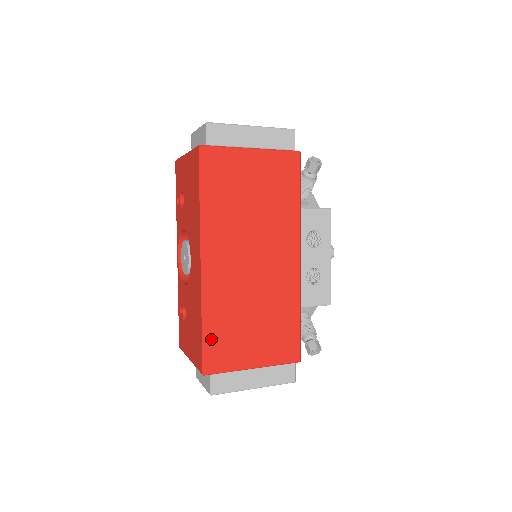
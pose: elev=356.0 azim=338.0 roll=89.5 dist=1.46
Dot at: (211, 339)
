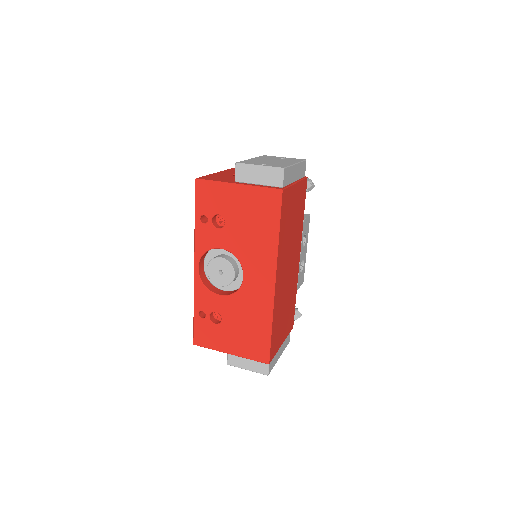
Dot at: (273, 337)
